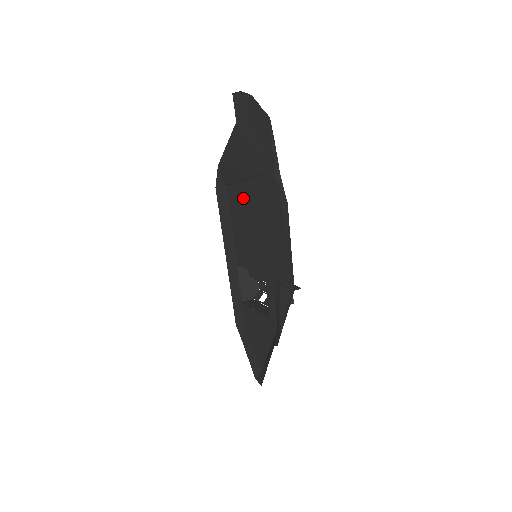
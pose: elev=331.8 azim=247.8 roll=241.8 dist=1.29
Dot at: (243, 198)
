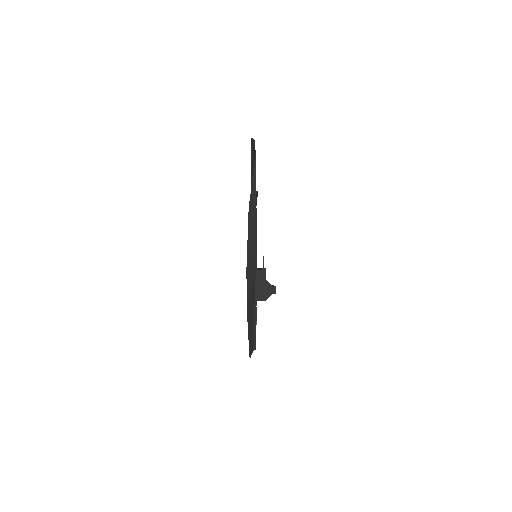
Dot at: occluded
